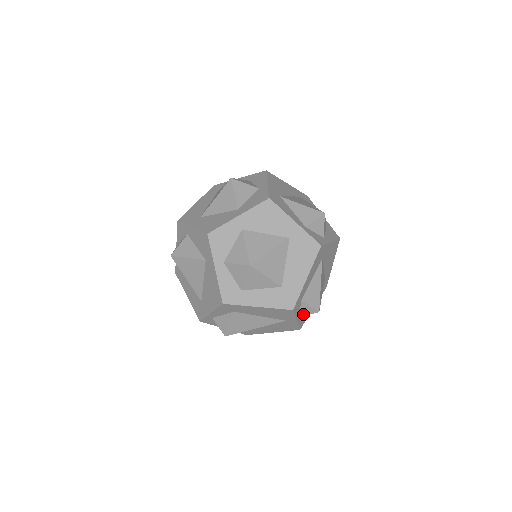
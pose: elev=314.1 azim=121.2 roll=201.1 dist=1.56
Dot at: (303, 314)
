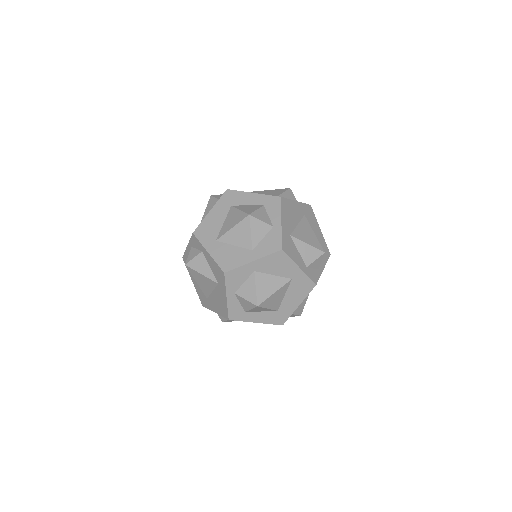
Dot at: occluded
